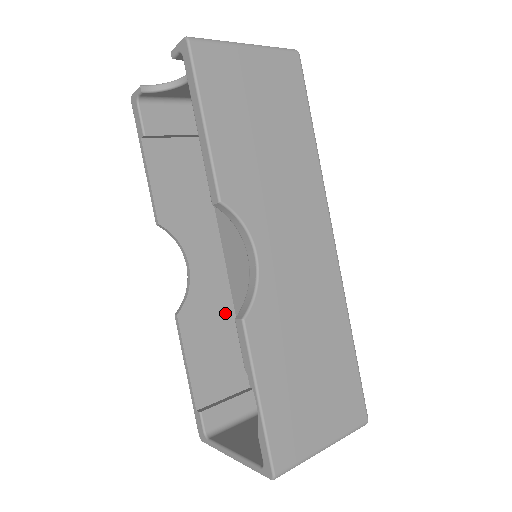
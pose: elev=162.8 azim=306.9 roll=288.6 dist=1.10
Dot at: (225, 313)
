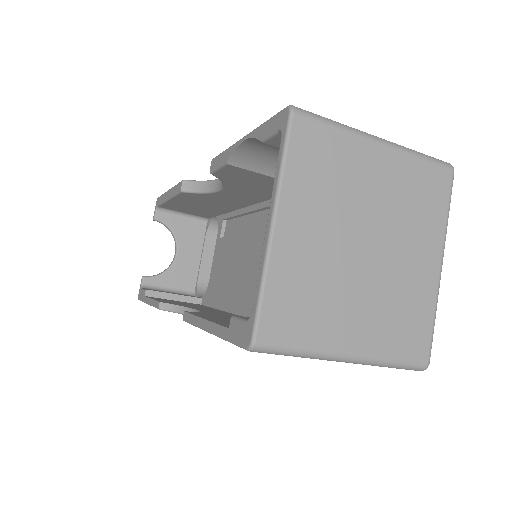
Dot at: occluded
